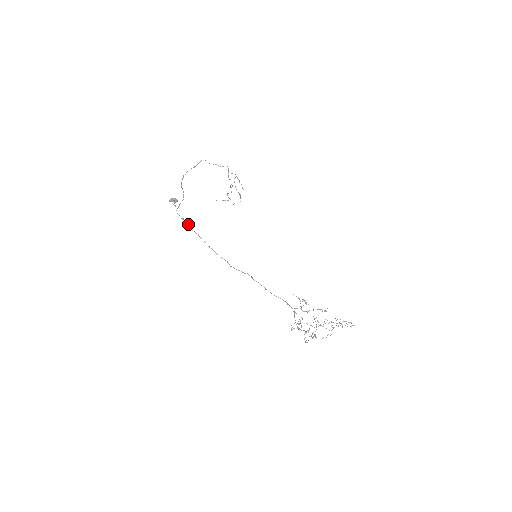
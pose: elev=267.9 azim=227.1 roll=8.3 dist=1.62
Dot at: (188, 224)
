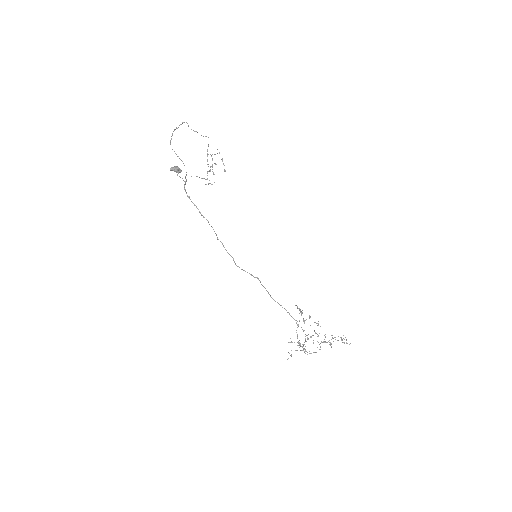
Dot at: occluded
